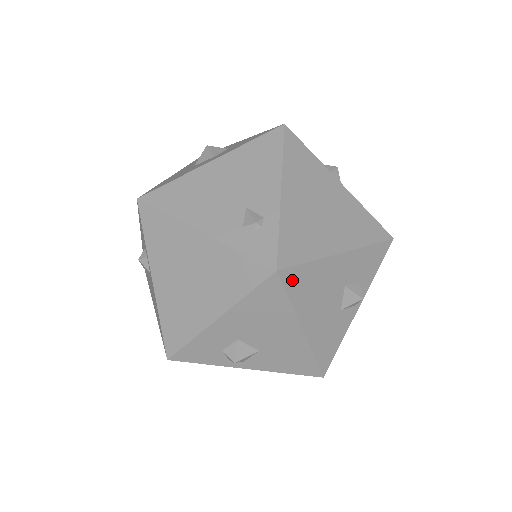
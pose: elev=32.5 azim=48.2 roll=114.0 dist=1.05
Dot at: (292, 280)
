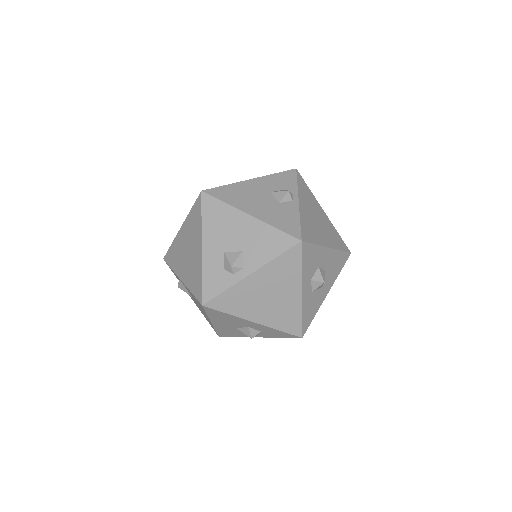
Dot at: (218, 193)
